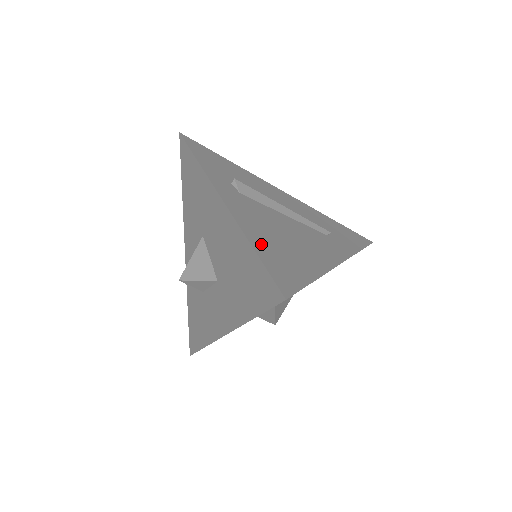
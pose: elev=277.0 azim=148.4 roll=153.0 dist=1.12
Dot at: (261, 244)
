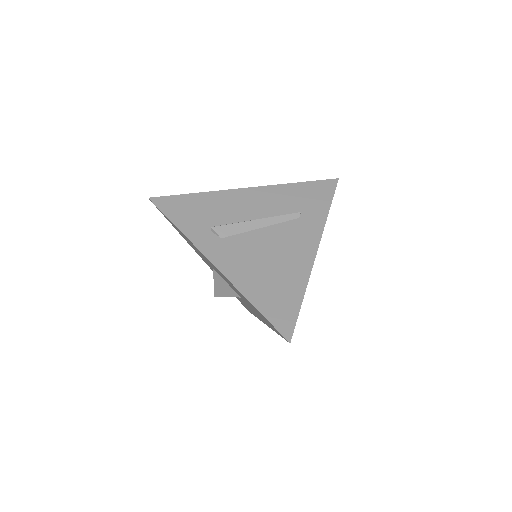
Dot at: (257, 294)
